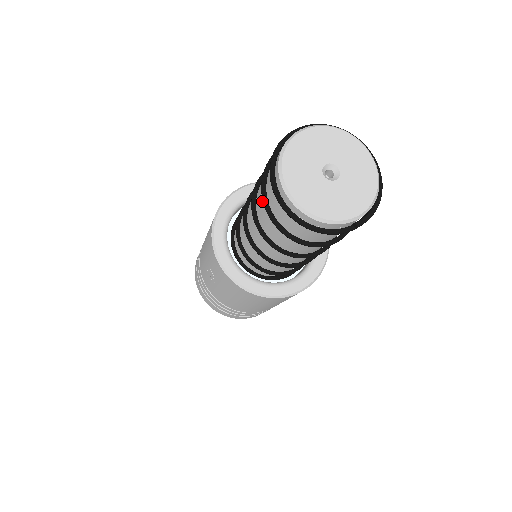
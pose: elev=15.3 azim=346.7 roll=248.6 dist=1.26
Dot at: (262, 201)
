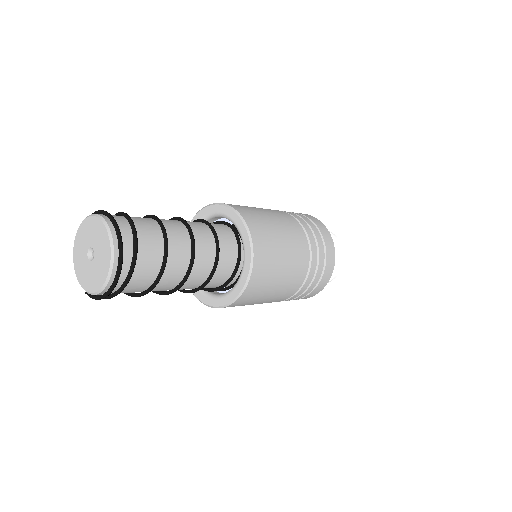
Dot at: occluded
